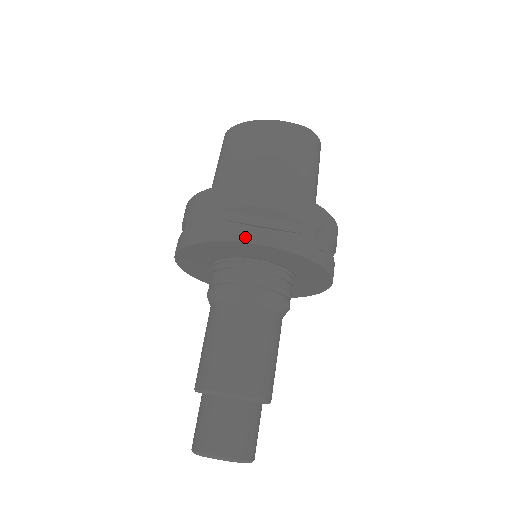
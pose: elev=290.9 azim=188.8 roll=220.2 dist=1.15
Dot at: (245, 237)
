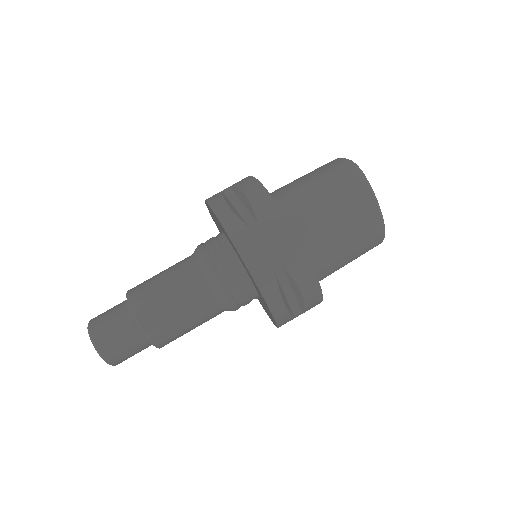
Dot at: (271, 301)
